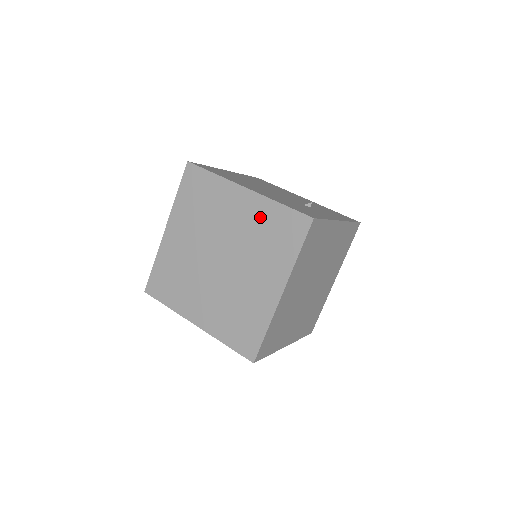
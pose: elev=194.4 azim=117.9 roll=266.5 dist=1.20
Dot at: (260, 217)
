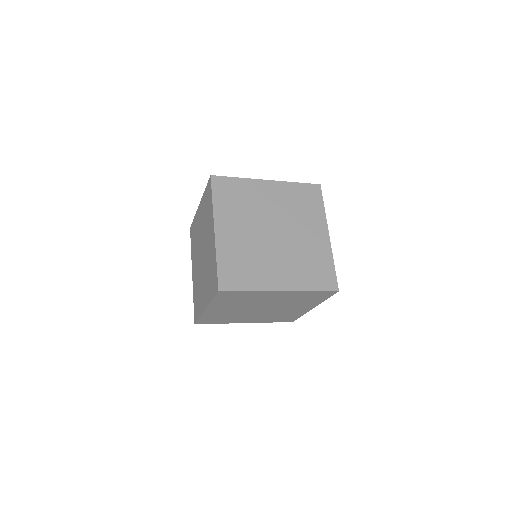
Dot at: (203, 208)
